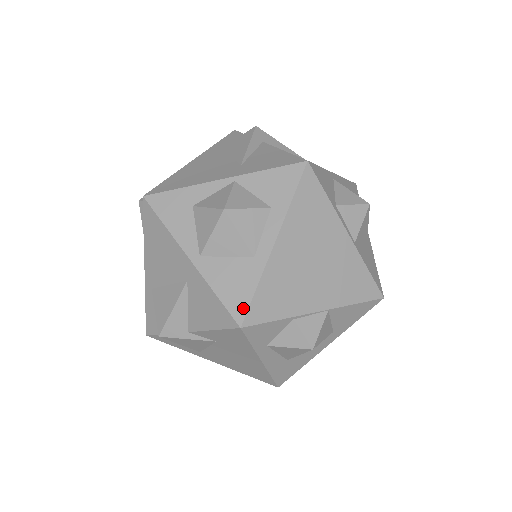
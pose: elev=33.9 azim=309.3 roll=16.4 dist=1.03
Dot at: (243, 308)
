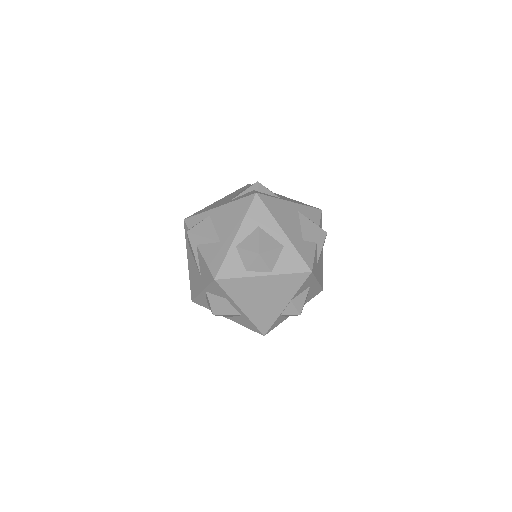
Dot at: (258, 331)
